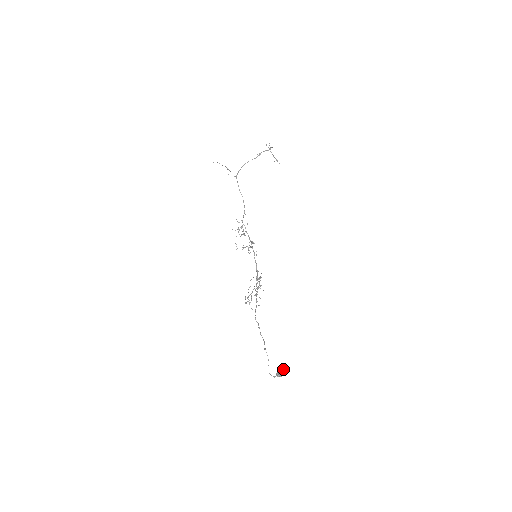
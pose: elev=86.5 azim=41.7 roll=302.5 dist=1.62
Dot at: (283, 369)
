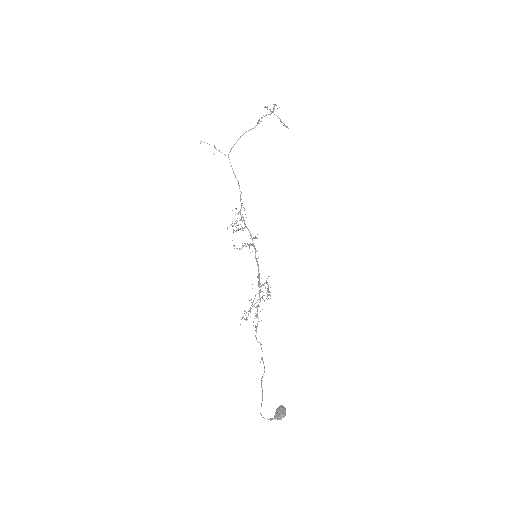
Dot at: (283, 409)
